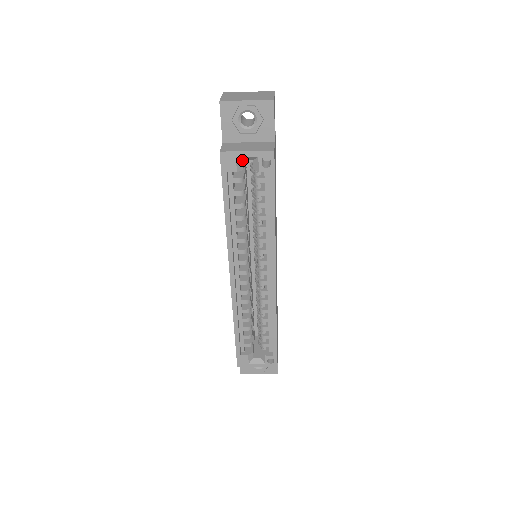
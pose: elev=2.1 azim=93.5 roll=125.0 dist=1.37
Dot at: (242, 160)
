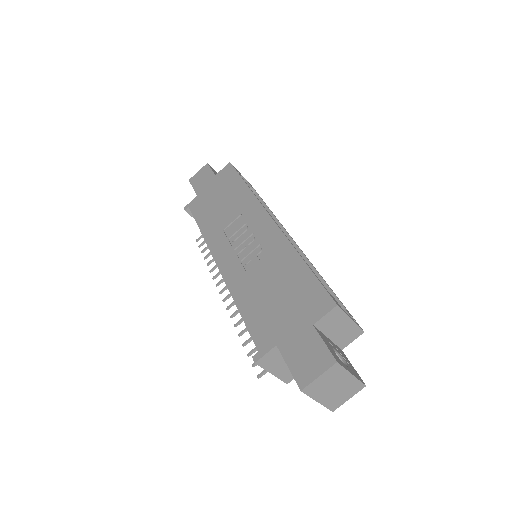
Dot at: occluded
